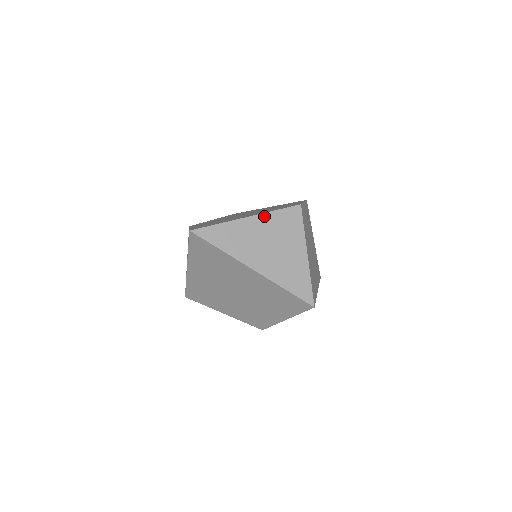
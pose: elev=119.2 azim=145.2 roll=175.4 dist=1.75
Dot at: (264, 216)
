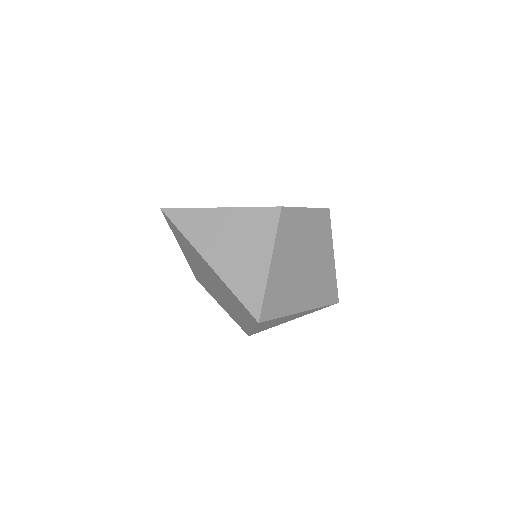
Dot at: (237, 210)
